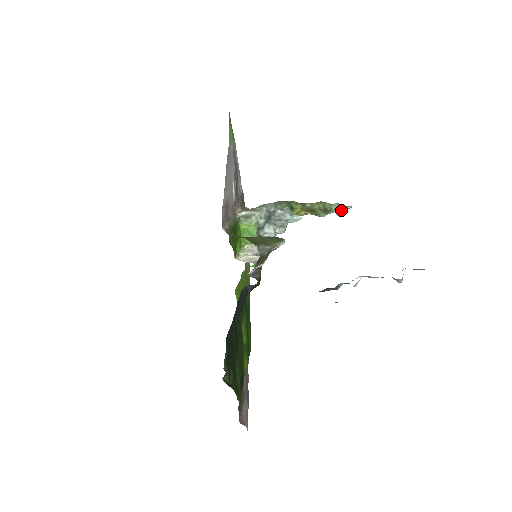
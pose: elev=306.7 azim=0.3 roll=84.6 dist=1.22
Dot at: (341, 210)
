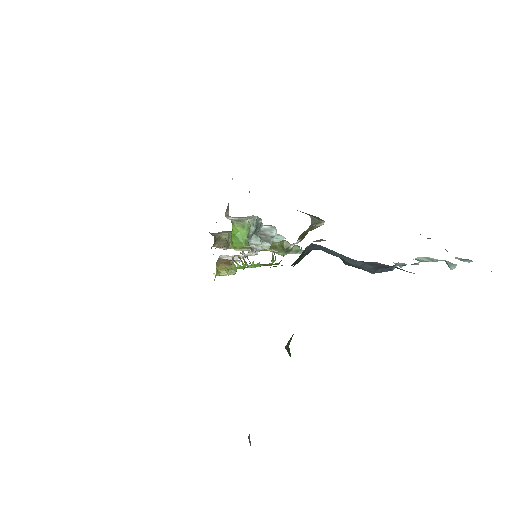
Dot at: (299, 253)
